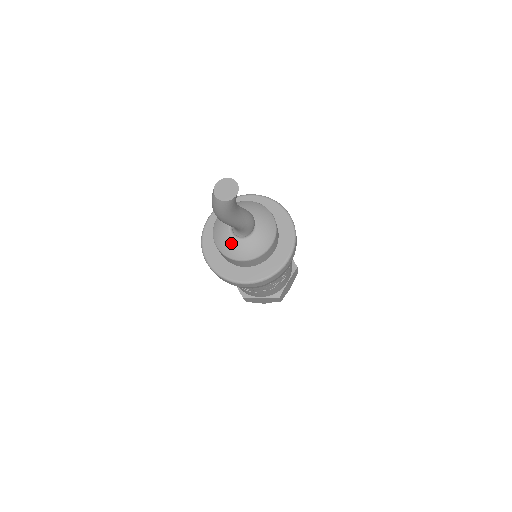
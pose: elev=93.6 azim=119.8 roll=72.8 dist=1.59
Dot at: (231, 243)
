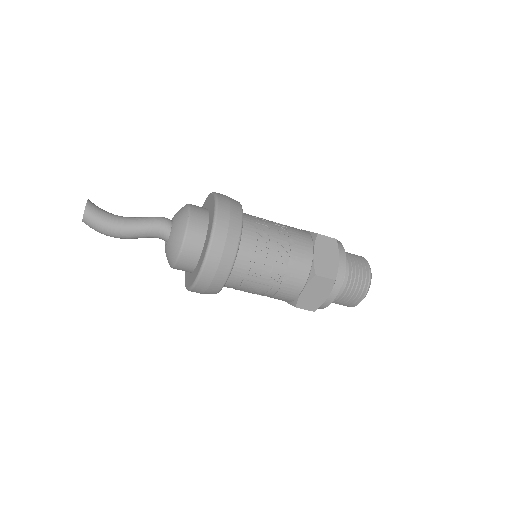
Dot at: (167, 252)
